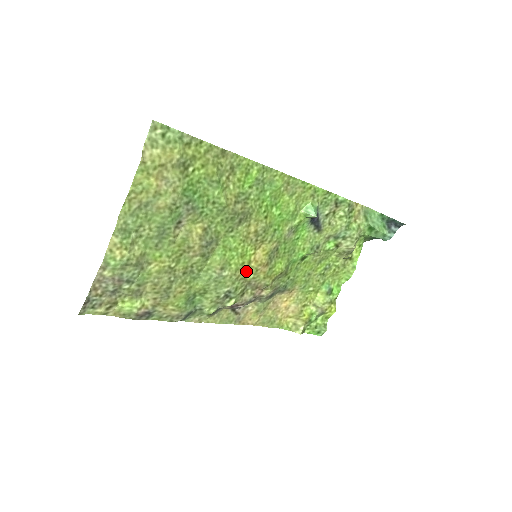
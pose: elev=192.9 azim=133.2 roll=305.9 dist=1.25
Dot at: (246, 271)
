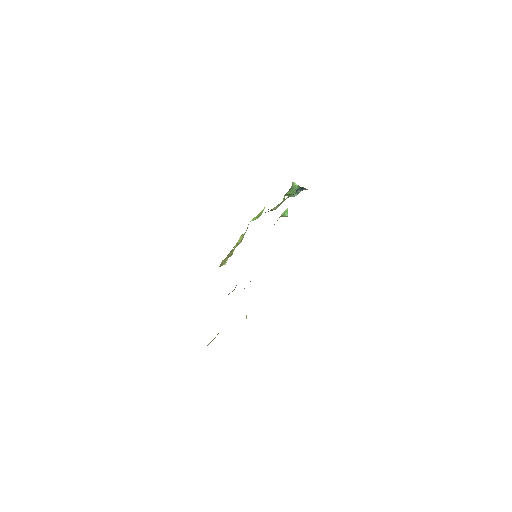
Dot at: occluded
